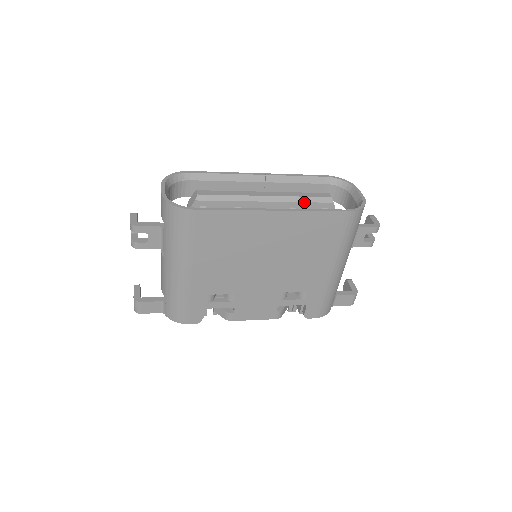
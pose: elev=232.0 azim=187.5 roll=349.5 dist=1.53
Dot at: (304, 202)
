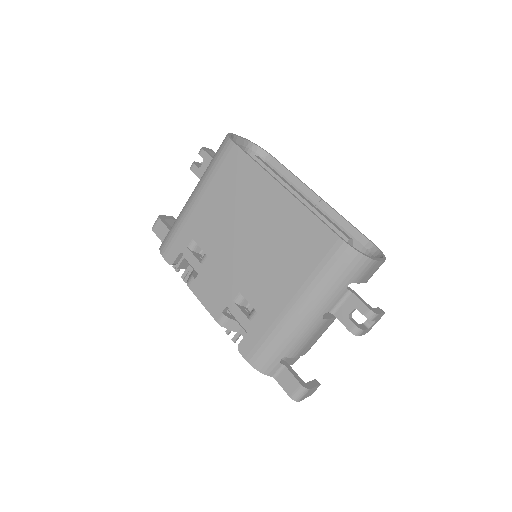
Dot at: occluded
